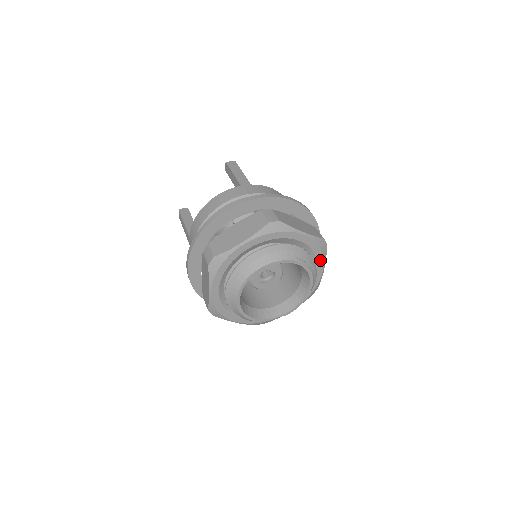
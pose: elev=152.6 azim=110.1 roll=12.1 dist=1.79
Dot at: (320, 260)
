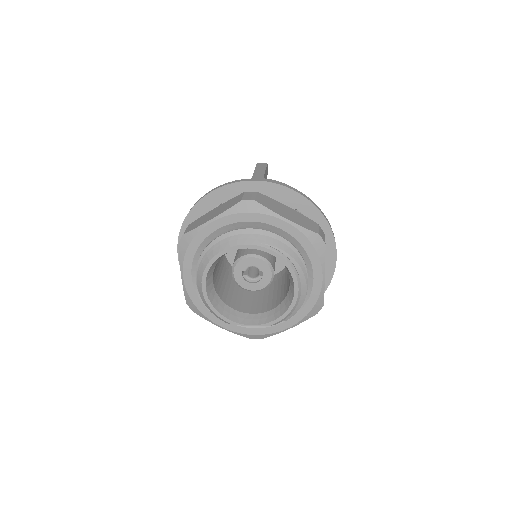
Dot at: (316, 262)
